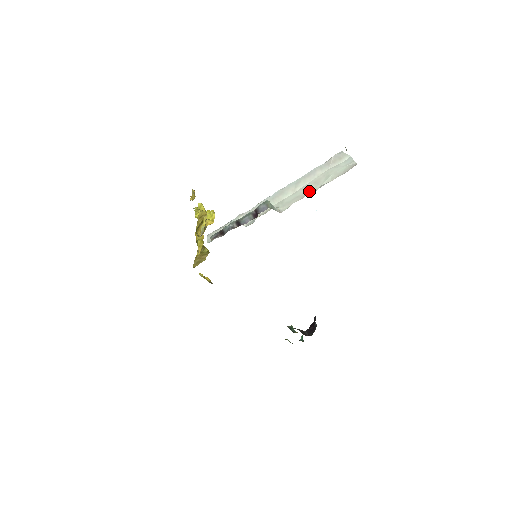
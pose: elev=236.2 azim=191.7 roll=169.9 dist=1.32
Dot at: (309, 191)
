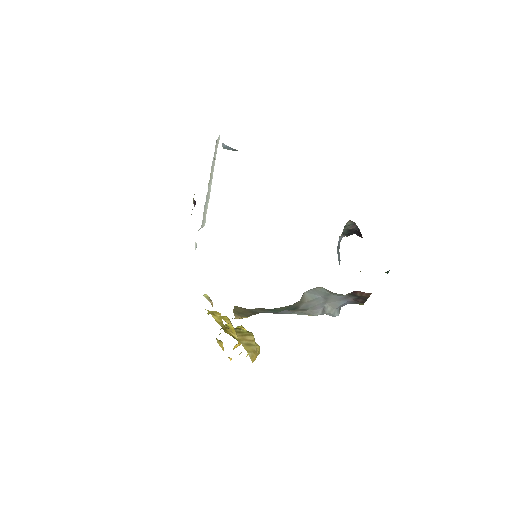
Dot at: occluded
